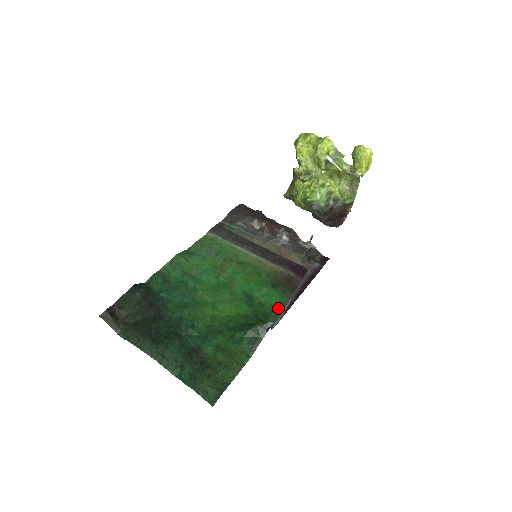
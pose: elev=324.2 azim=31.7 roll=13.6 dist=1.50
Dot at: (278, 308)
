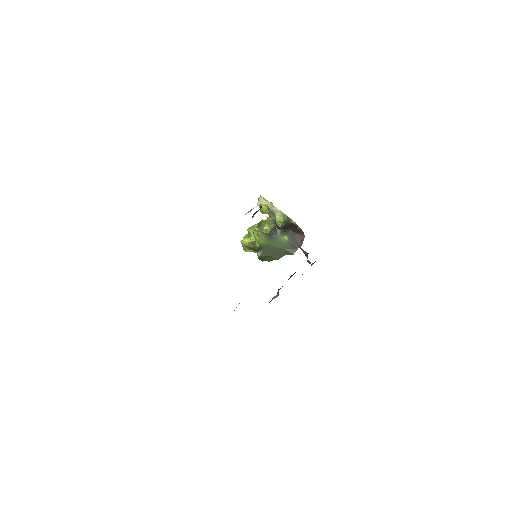
Dot at: occluded
